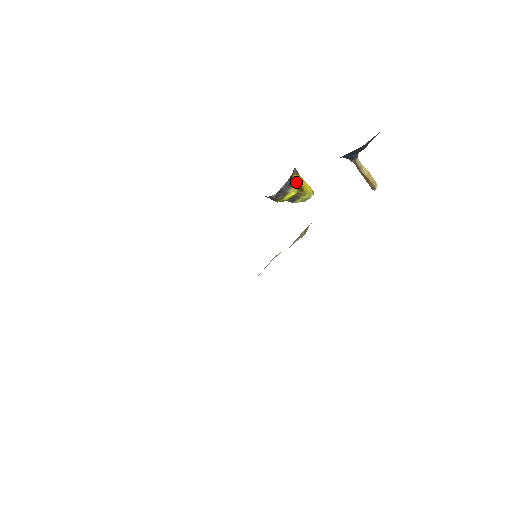
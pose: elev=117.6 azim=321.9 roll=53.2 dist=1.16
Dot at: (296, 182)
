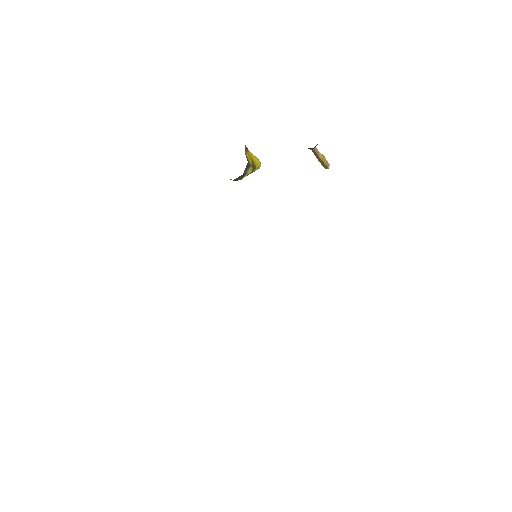
Dot at: (249, 159)
